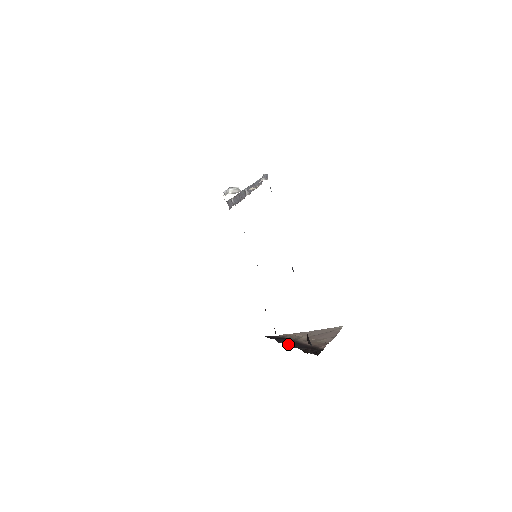
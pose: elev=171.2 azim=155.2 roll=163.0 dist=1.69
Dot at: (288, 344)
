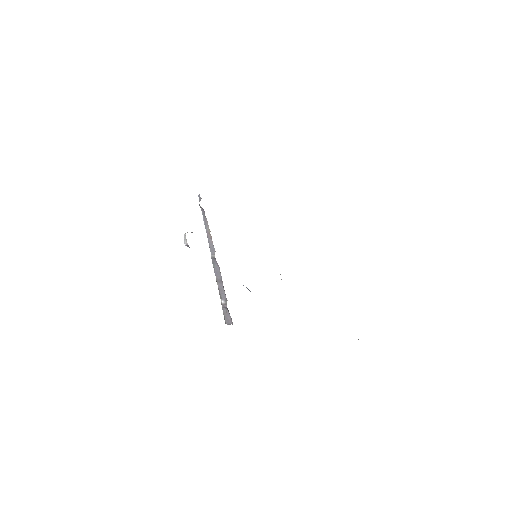
Dot at: occluded
